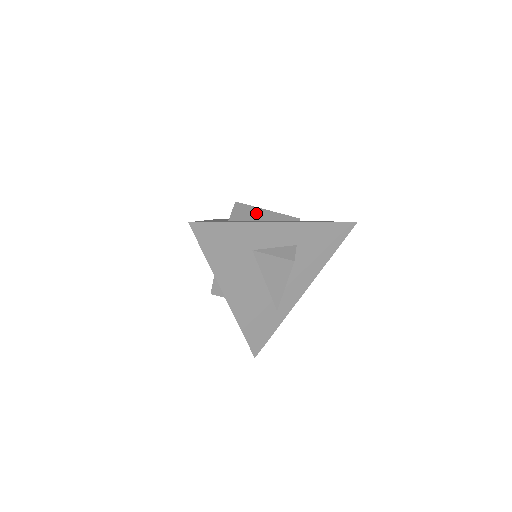
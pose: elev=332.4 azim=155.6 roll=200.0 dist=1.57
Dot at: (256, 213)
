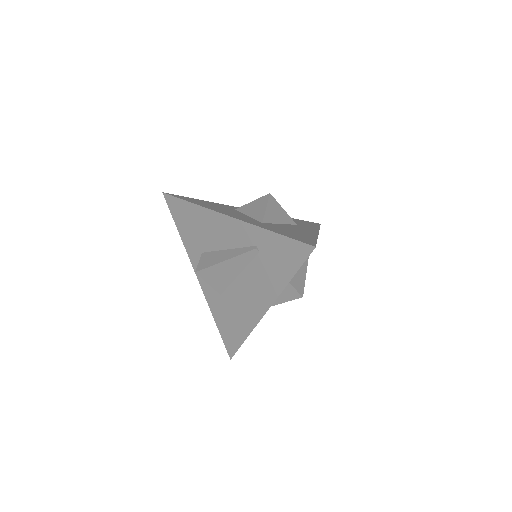
Dot at: (222, 273)
